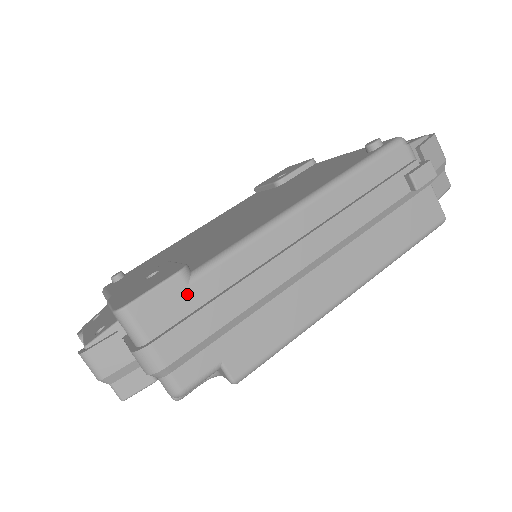
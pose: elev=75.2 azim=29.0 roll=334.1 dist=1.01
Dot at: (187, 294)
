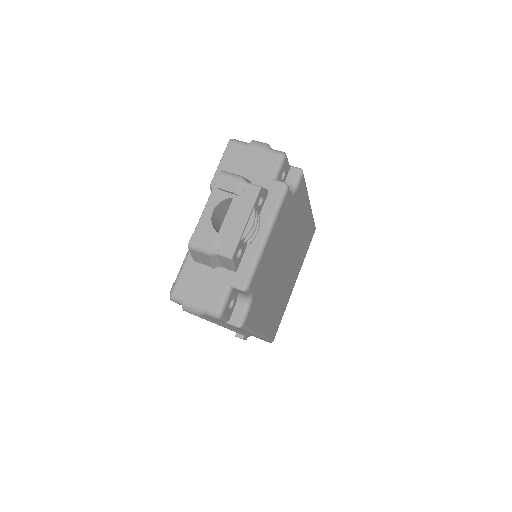
Dot at: occluded
